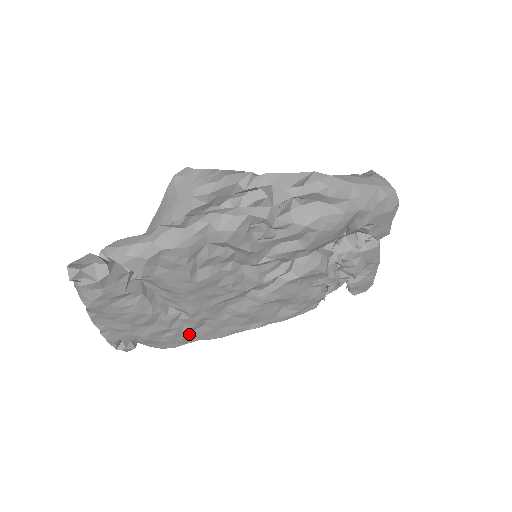
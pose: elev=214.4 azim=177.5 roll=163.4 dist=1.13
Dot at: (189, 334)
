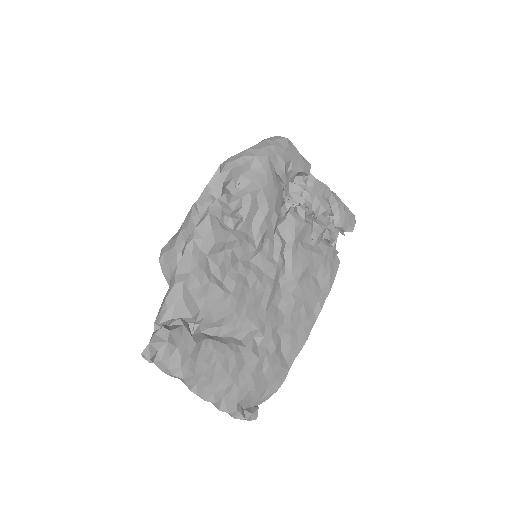
Dot at: (281, 358)
